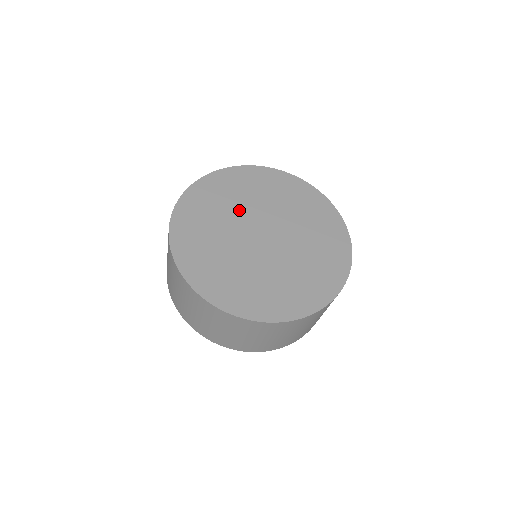
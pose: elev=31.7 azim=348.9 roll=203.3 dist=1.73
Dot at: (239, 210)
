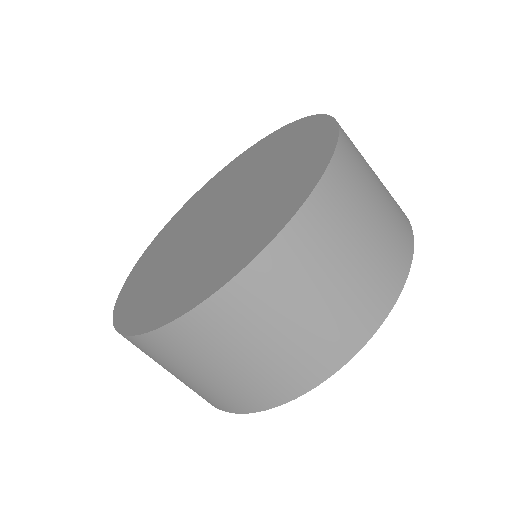
Dot at: (187, 227)
